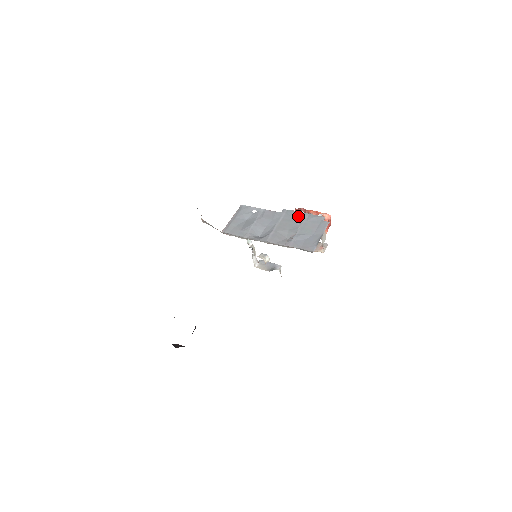
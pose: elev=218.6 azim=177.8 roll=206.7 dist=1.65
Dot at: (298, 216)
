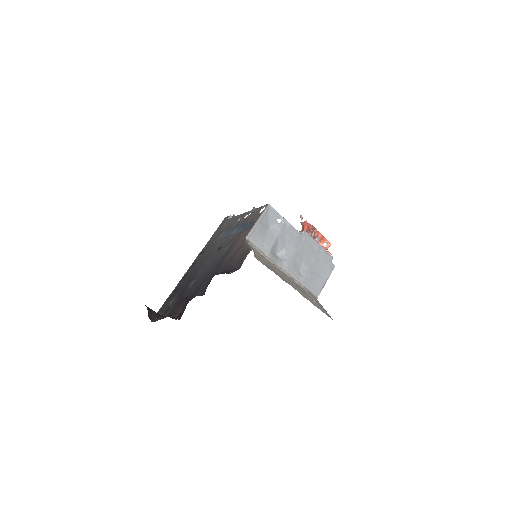
Dot at: (314, 247)
